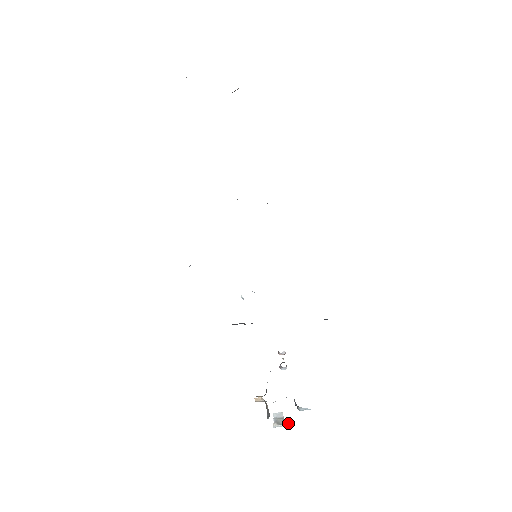
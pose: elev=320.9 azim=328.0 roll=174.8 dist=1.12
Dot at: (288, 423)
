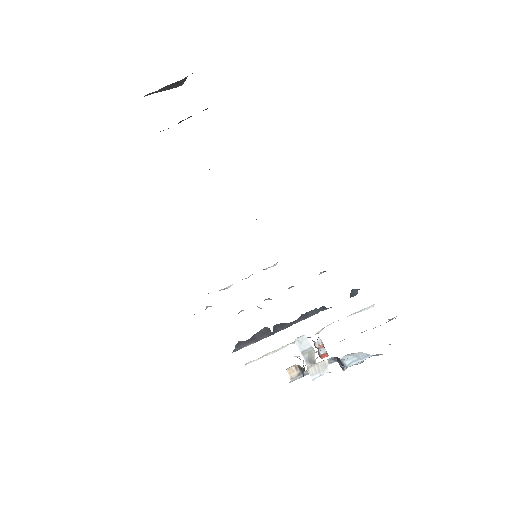
Dot at: (327, 365)
